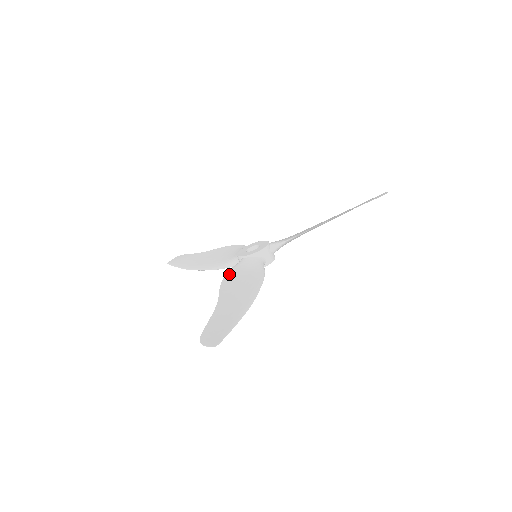
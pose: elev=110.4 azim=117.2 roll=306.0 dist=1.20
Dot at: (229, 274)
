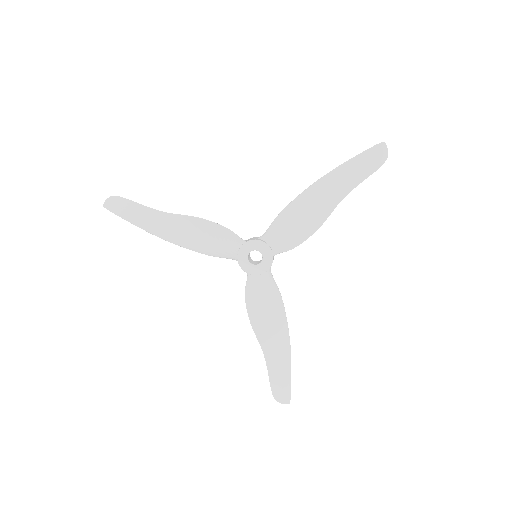
Dot at: (249, 304)
